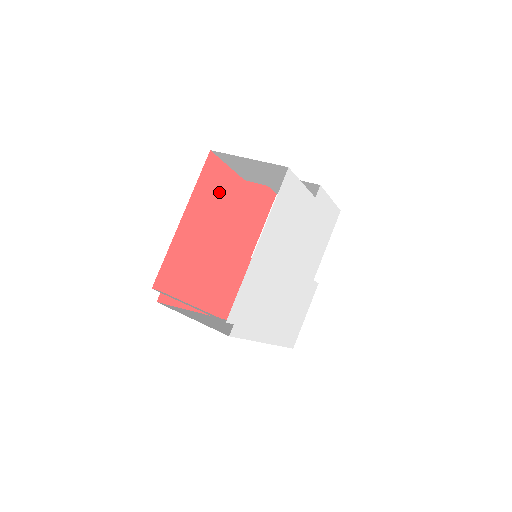
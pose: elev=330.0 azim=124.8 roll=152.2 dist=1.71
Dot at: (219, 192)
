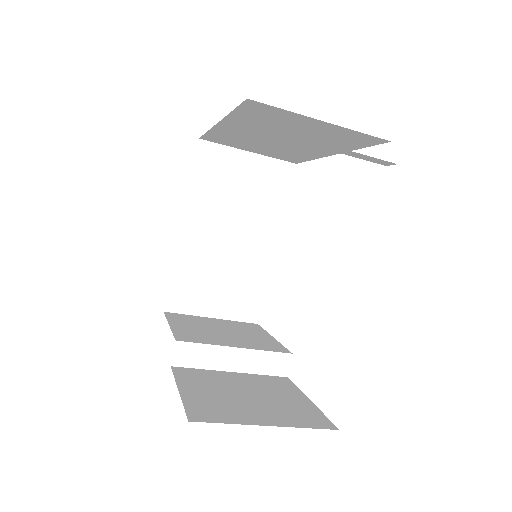
Dot at: occluded
